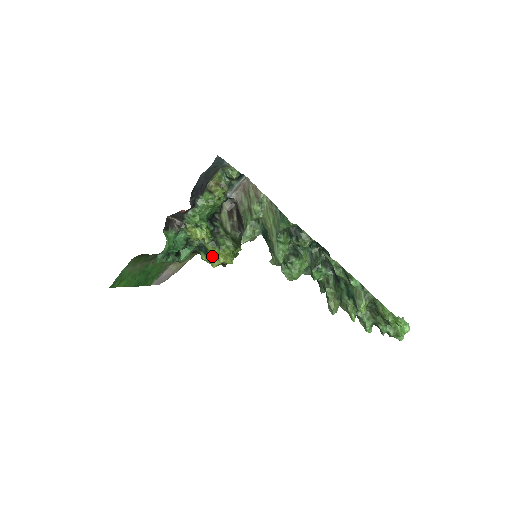
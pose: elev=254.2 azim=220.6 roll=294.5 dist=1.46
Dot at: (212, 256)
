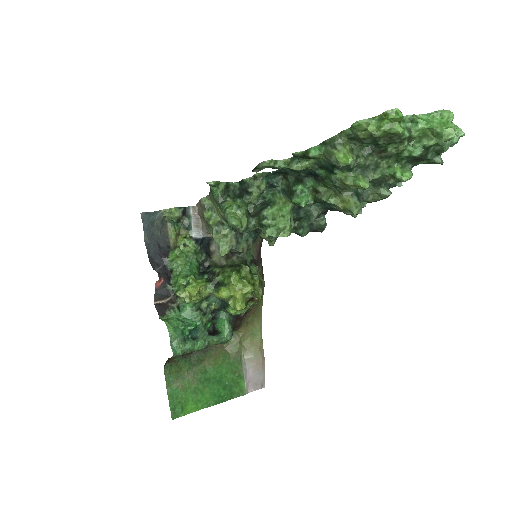
Dot at: (231, 301)
